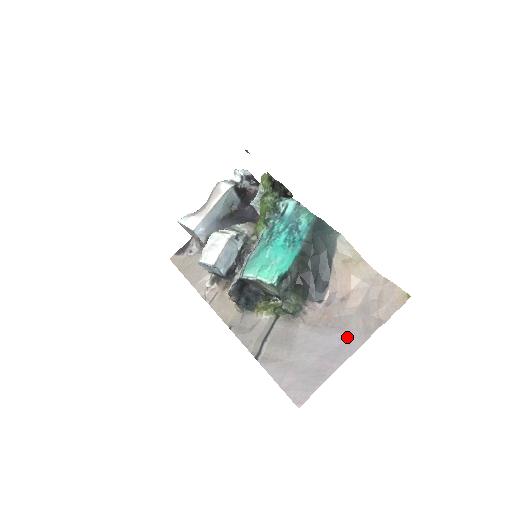
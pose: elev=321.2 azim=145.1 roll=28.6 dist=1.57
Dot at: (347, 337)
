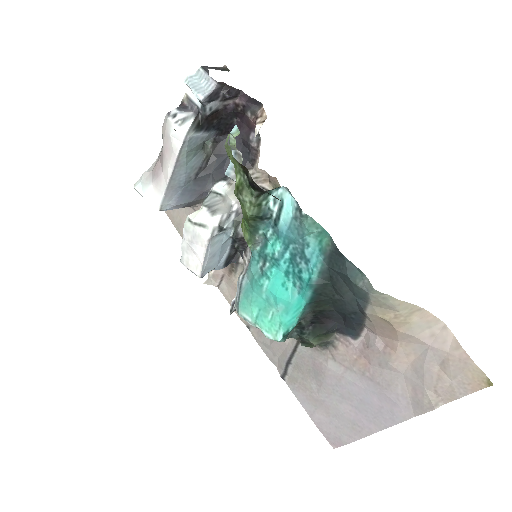
Dot at: (389, 402)
